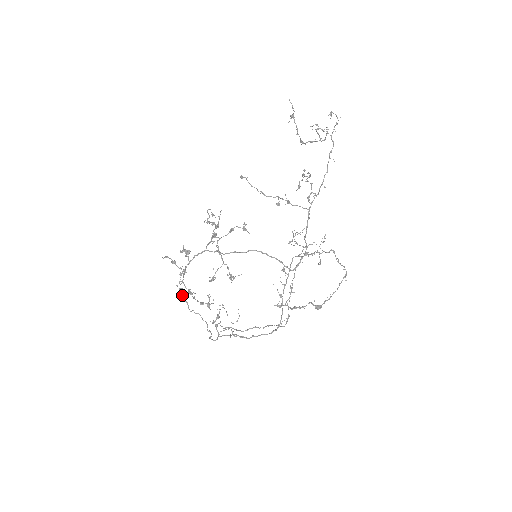
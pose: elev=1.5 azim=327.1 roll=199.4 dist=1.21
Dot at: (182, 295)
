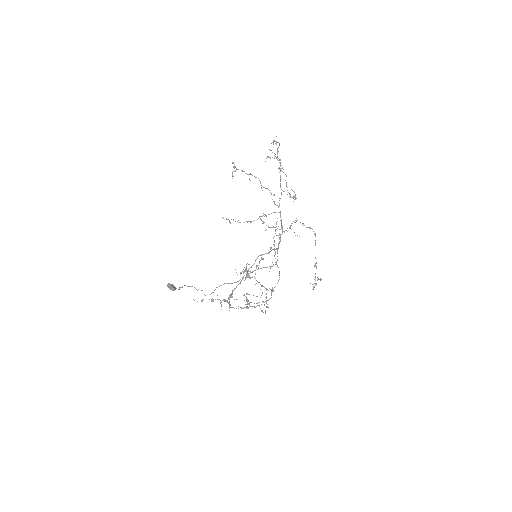
Dot at: (173, 288)
